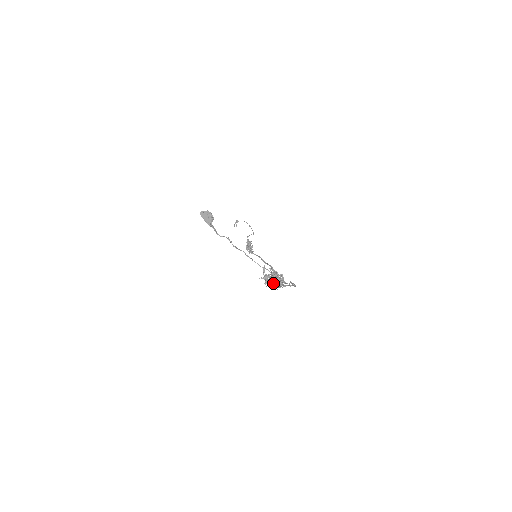
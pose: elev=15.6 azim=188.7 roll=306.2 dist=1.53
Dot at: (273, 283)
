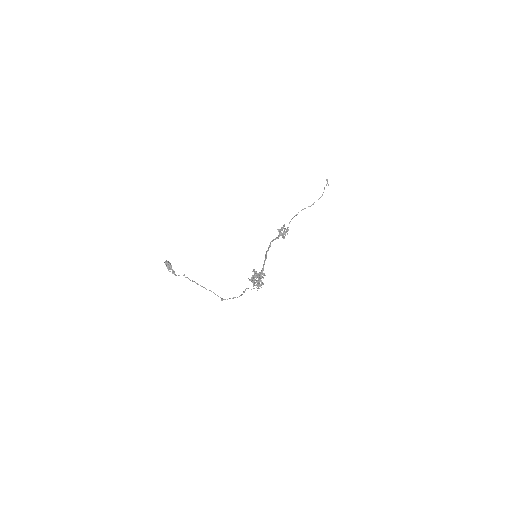
Dot at: (254, 285)
